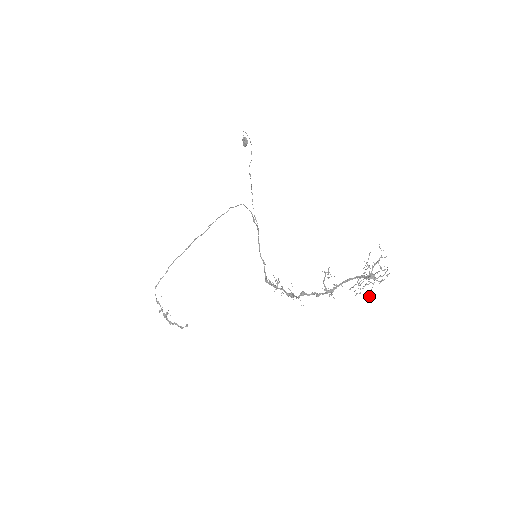
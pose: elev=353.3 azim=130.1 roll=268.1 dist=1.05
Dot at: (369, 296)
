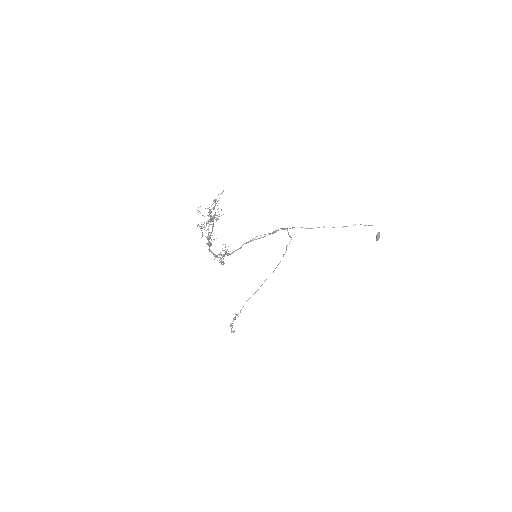
Dot at: occluded
